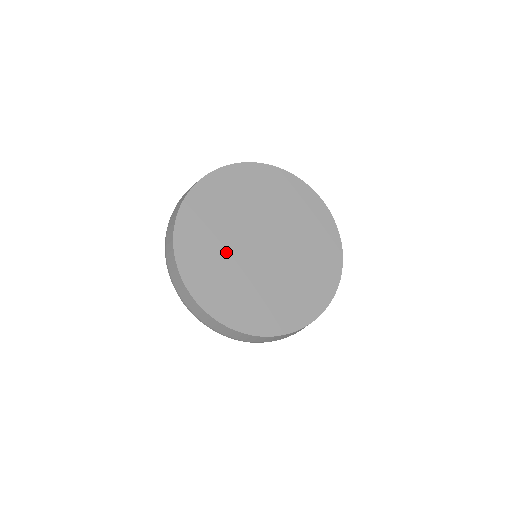
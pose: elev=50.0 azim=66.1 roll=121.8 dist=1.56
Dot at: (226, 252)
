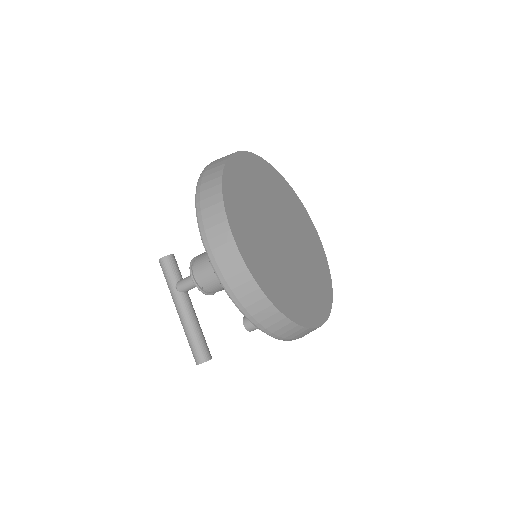
Dot at: (261, 202)
